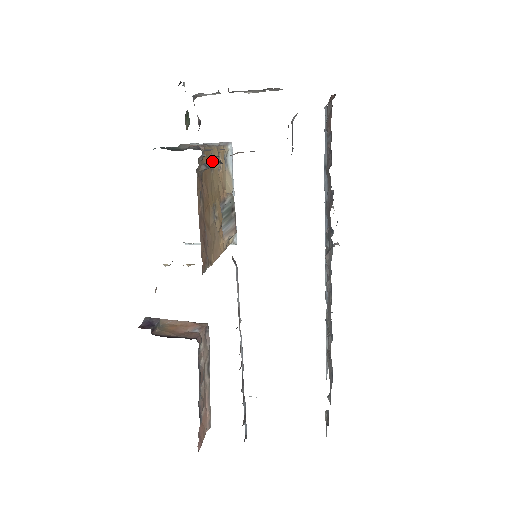
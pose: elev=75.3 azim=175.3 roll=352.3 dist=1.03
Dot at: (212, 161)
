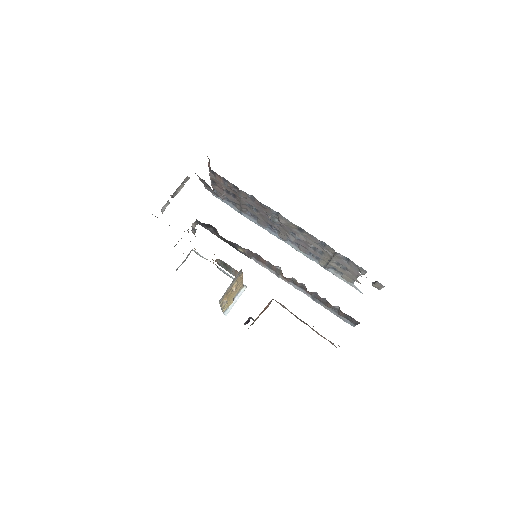
Dot at: (194, 224)
